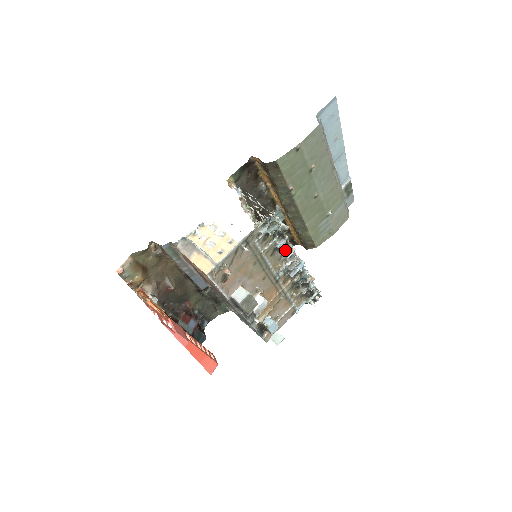
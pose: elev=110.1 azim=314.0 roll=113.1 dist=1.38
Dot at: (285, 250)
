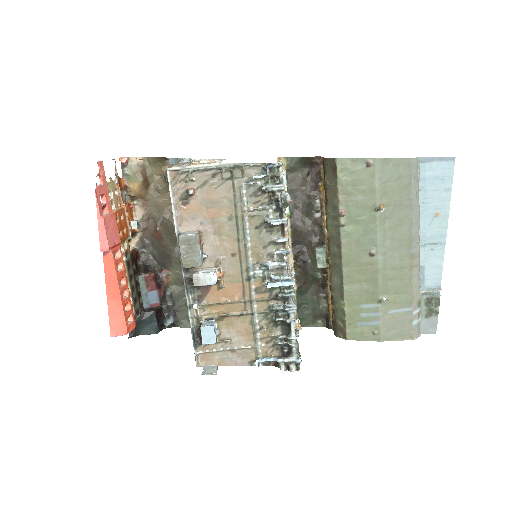
Dot at: (277, 239)
